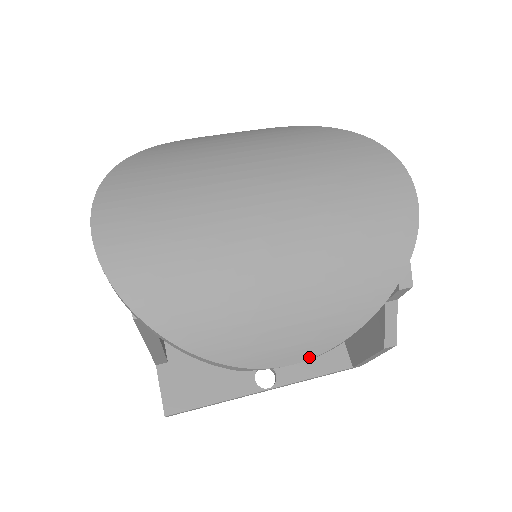
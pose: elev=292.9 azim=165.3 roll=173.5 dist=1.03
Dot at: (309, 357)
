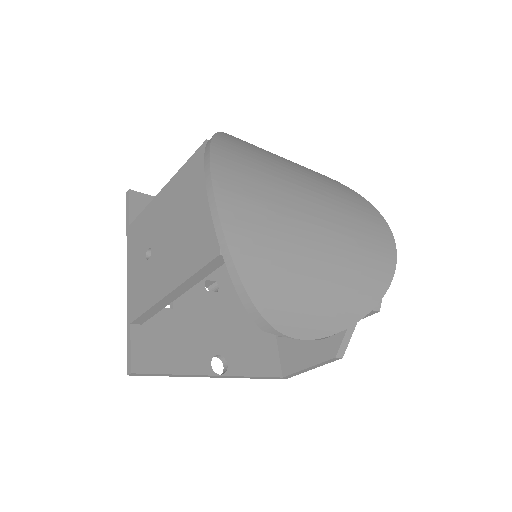
Dot at: (313, 338)
